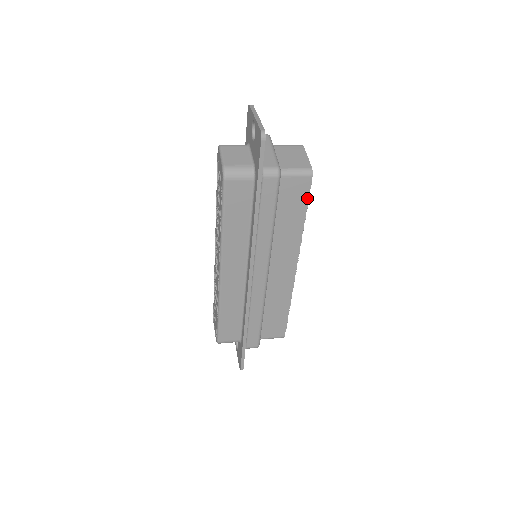
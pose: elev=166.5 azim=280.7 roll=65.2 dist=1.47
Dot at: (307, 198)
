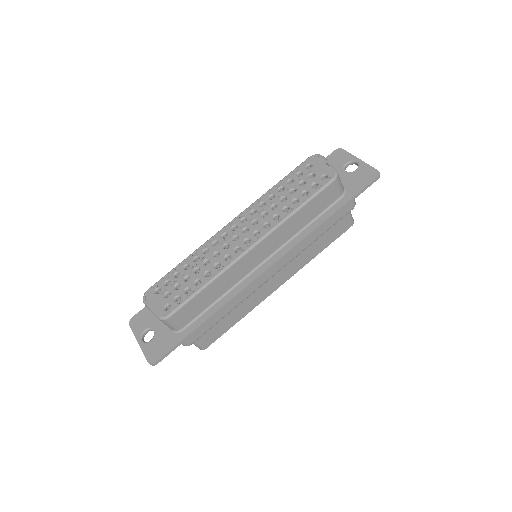
Dot at: (337, 237)
